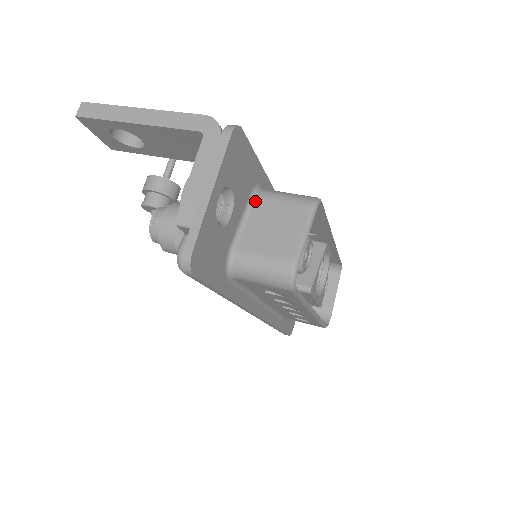
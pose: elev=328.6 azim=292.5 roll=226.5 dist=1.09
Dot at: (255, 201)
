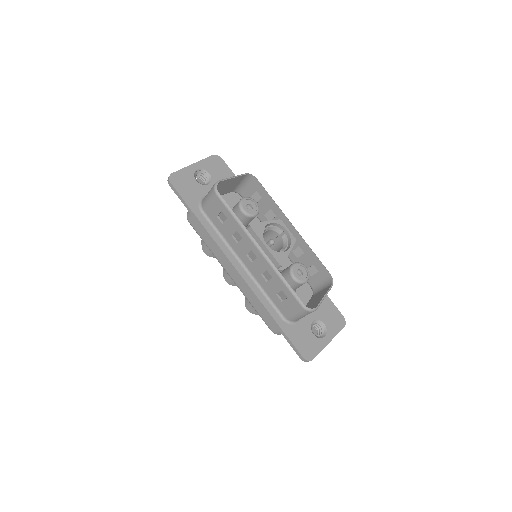
Dot at: occluded
